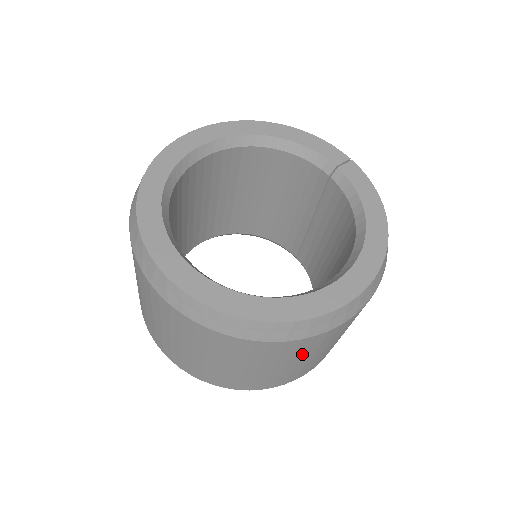
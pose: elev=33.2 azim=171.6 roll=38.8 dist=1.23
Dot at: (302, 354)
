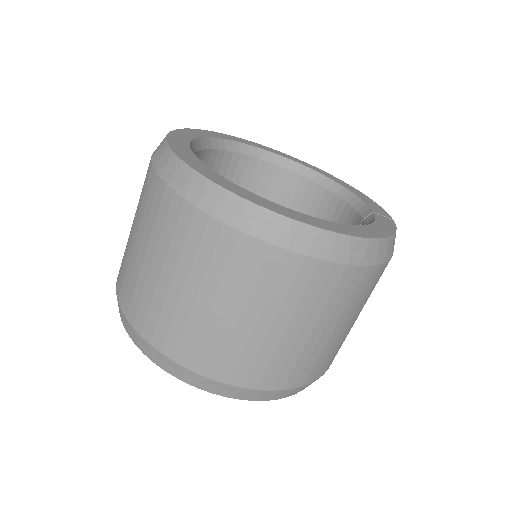
Dot at: (204, 269)
